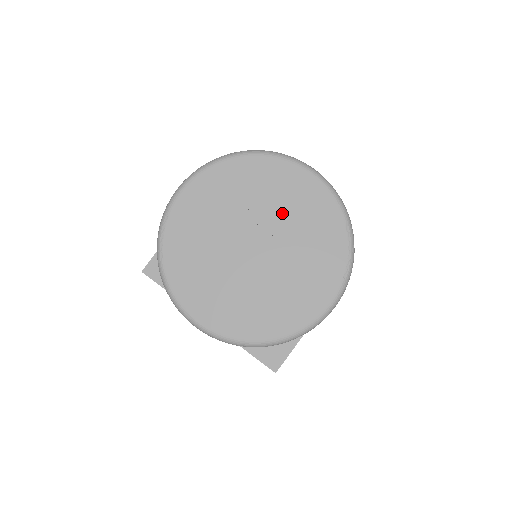
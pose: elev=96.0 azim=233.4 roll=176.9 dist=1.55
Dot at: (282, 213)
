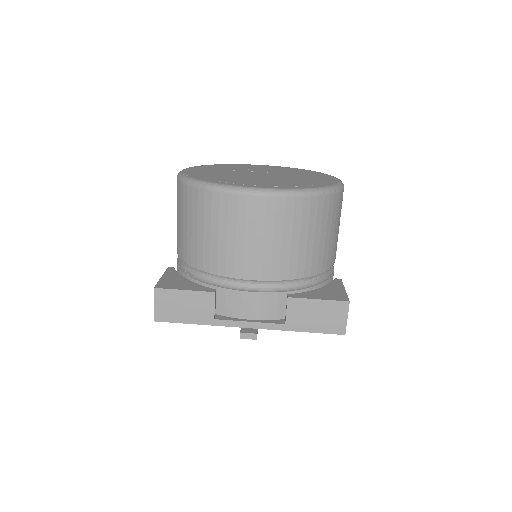
Dot at: occluded
